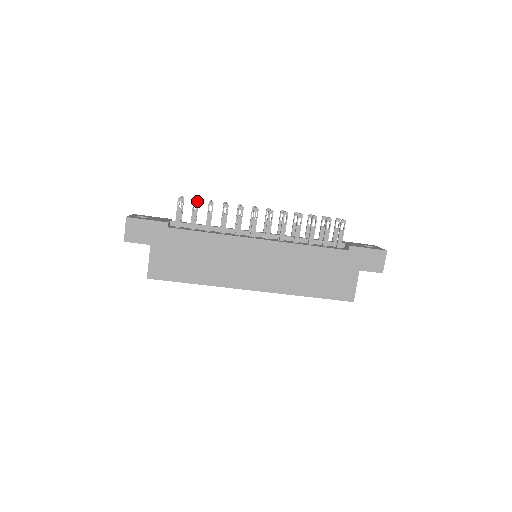
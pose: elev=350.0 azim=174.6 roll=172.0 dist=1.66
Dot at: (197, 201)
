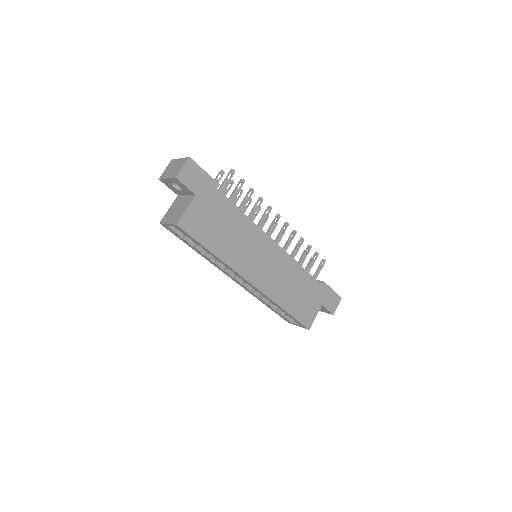
Dot at: (244, 181)
